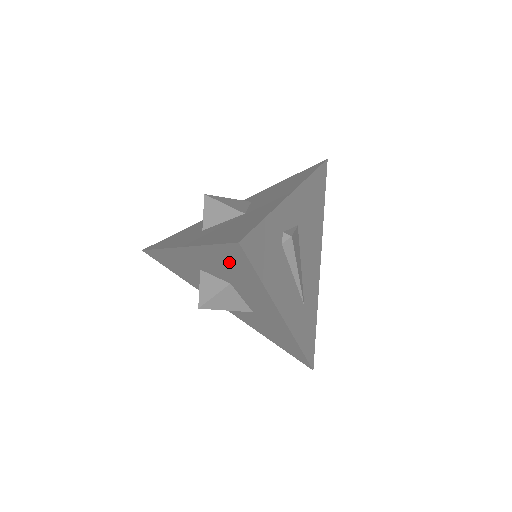
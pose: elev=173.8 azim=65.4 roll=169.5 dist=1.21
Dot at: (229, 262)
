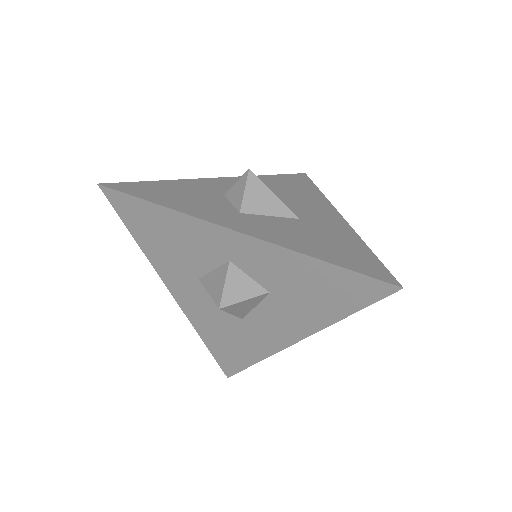
Dot at: (329, 285)
